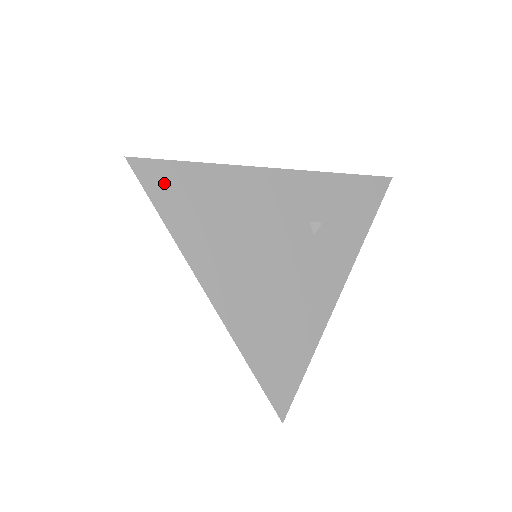
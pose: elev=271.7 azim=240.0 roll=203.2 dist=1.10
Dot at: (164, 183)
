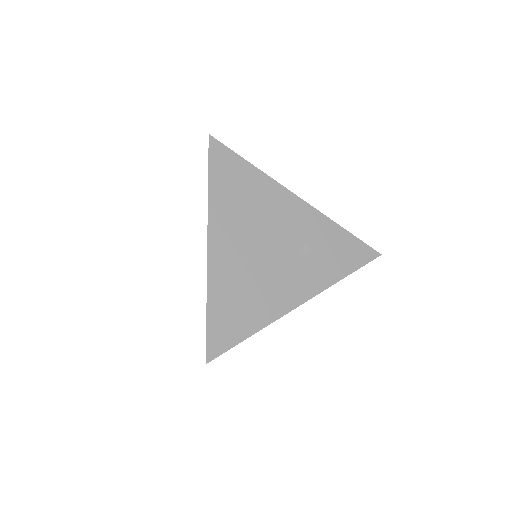
Dot at: (223, 162)
